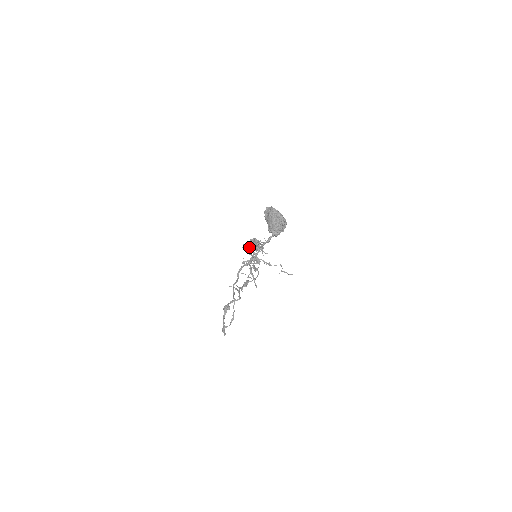
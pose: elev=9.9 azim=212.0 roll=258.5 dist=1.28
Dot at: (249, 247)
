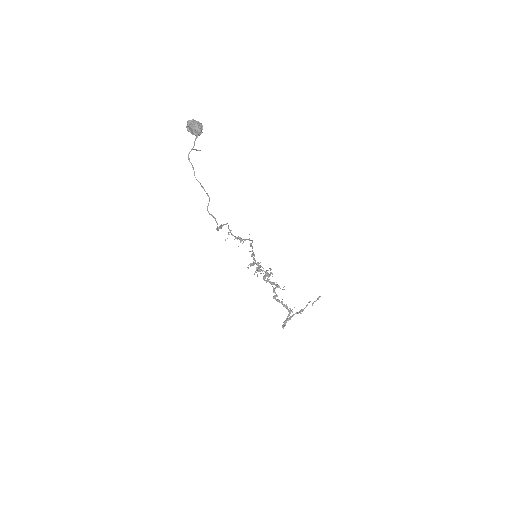
Dot at: (252, 263)
